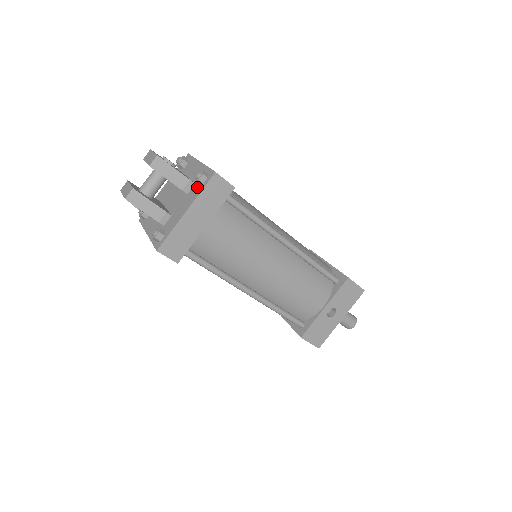
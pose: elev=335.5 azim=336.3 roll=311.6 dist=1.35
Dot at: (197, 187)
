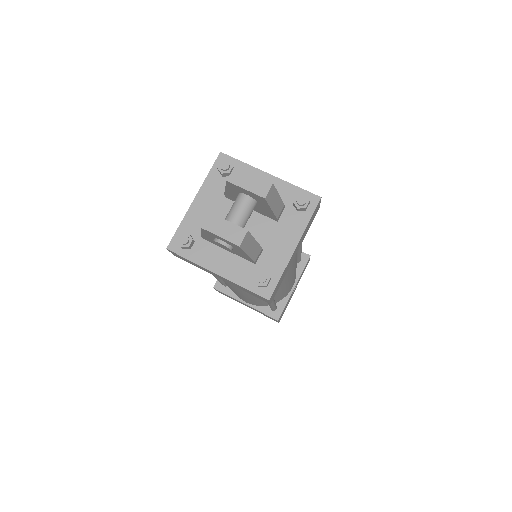
Dot at: (295, 214)
